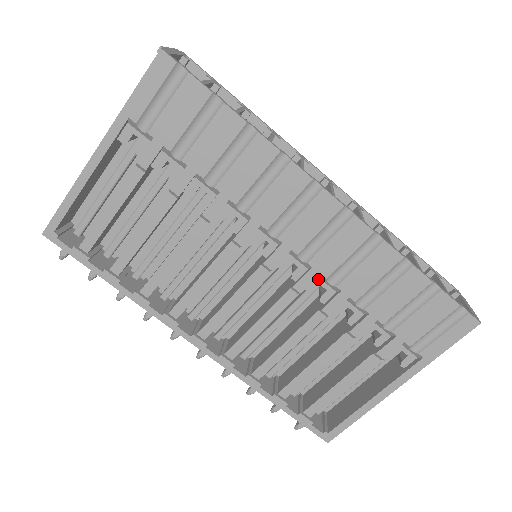
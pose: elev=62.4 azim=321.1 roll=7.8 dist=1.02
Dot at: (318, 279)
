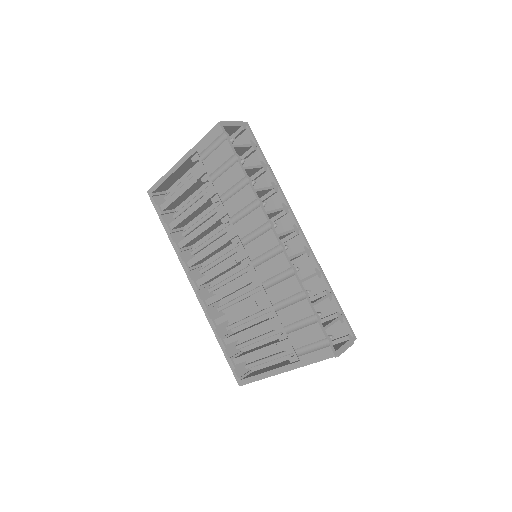
Dot at: (259, 281)
